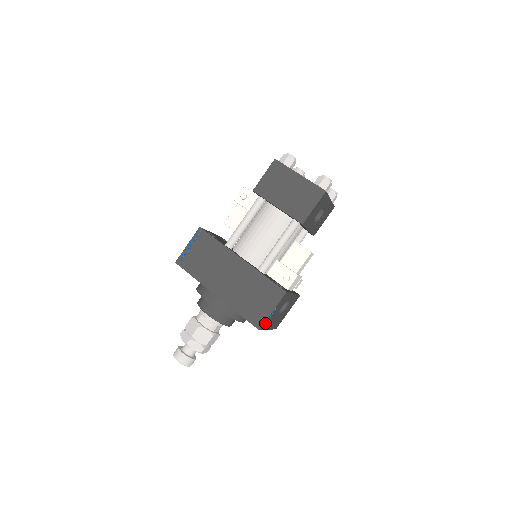
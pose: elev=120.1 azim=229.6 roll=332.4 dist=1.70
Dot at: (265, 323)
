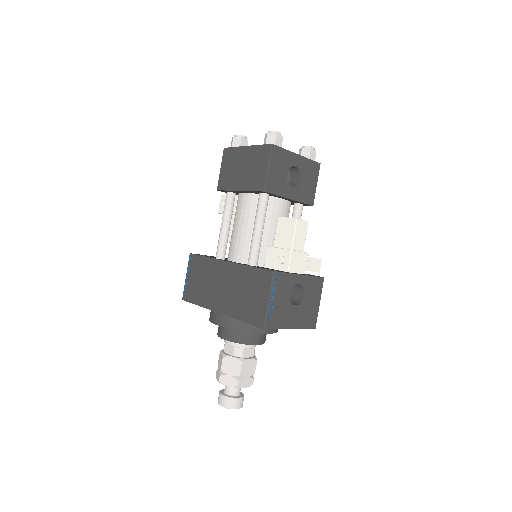
Dot at: (270, 319)
